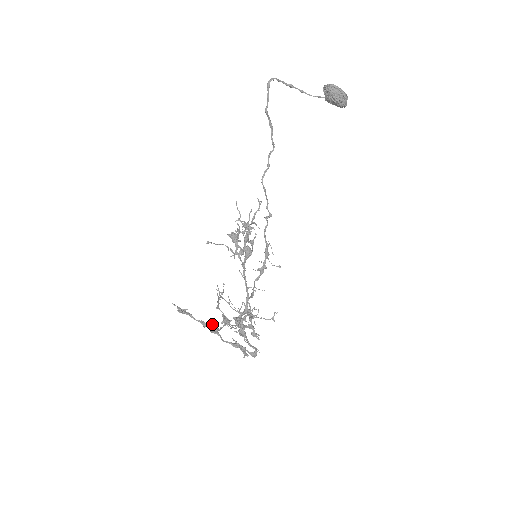
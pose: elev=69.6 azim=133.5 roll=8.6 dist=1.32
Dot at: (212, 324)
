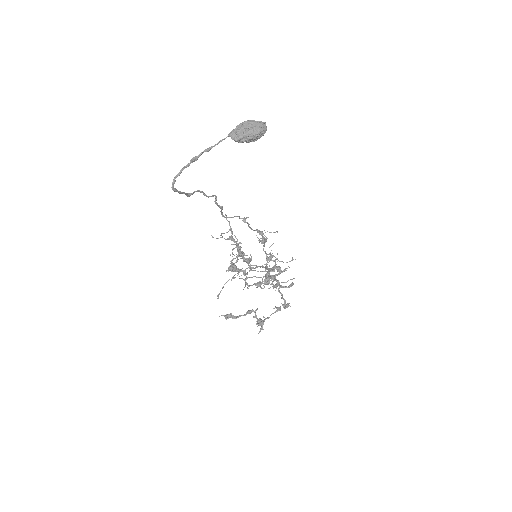
Dot at: (255, 315)
